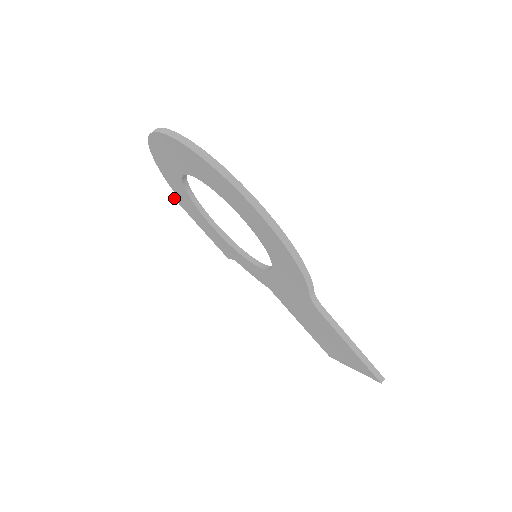
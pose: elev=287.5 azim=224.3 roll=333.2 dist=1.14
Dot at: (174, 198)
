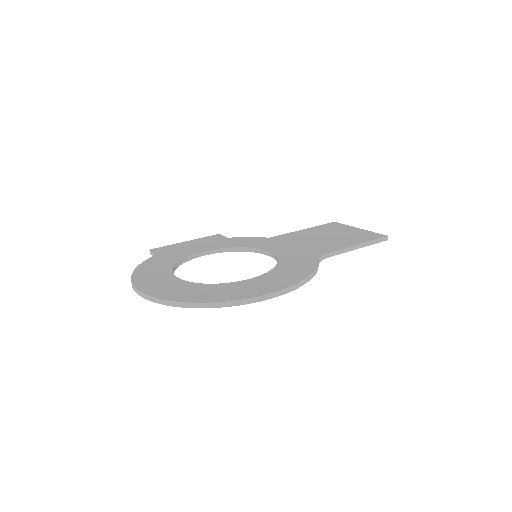
Dot at: occluded
